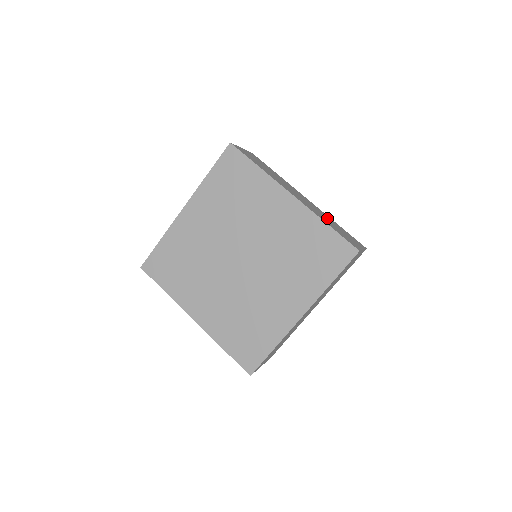
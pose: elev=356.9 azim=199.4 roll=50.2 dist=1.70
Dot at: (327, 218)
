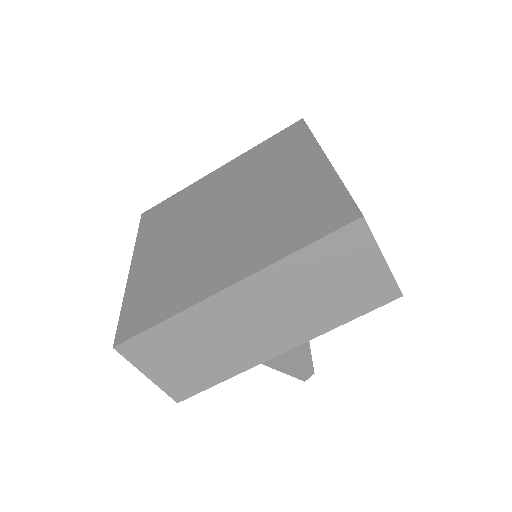
Dot at: occluded
